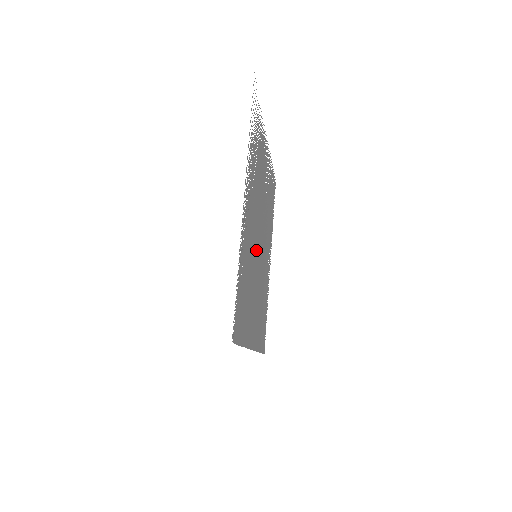
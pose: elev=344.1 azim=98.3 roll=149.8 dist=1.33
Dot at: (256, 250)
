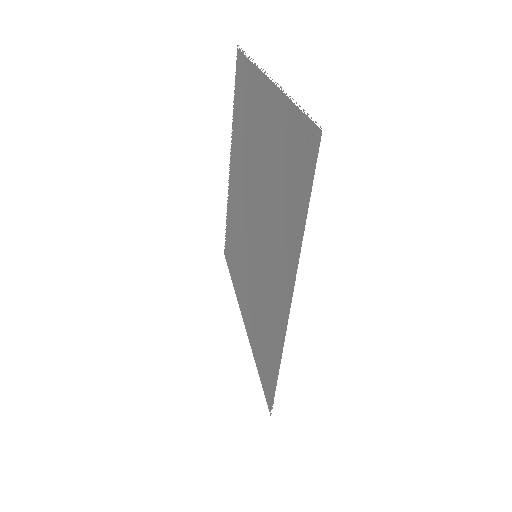
Dot at: (256, 250)
